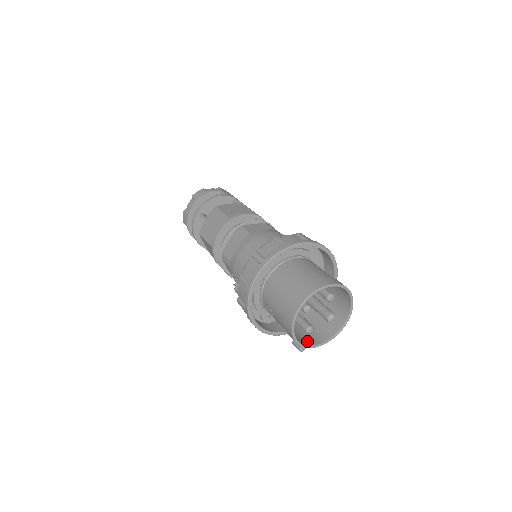
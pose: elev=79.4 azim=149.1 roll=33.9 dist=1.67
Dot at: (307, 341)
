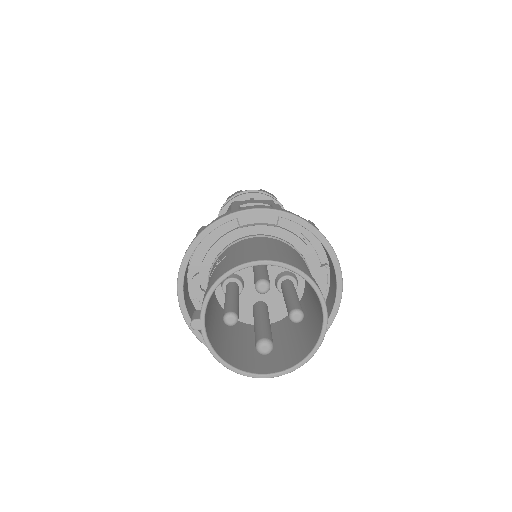
Dot at: (210, 332)
